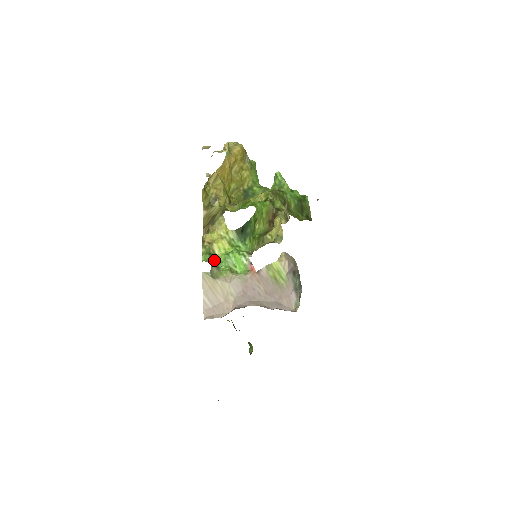
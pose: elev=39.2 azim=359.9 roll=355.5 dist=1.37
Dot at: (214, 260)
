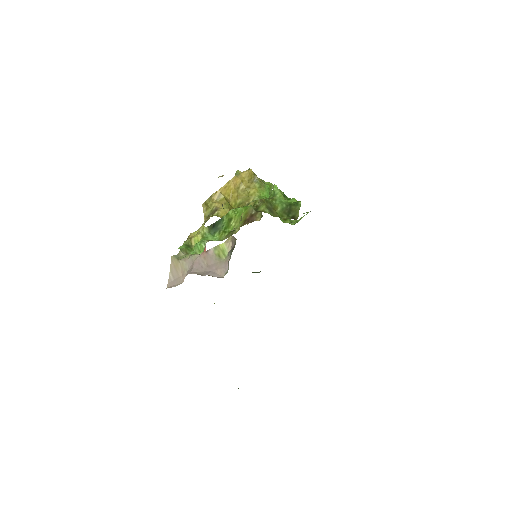
Dot at: (187, 249)
